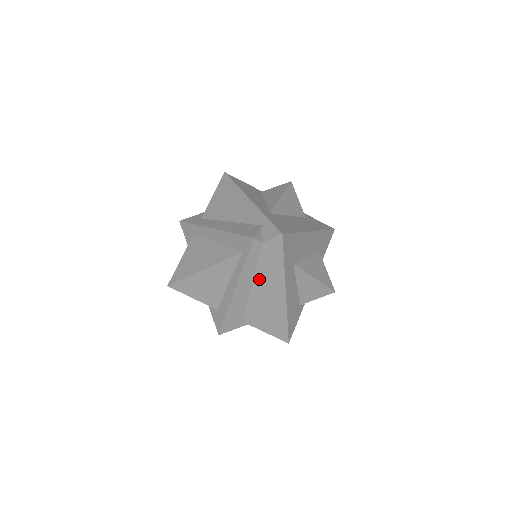
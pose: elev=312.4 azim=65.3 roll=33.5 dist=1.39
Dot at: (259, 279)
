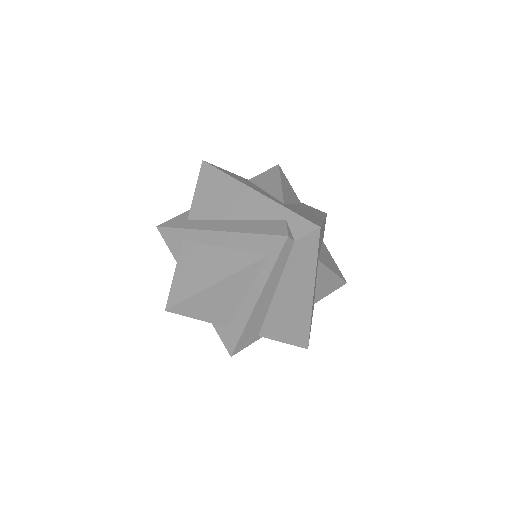
Dot at: (284, 284)
